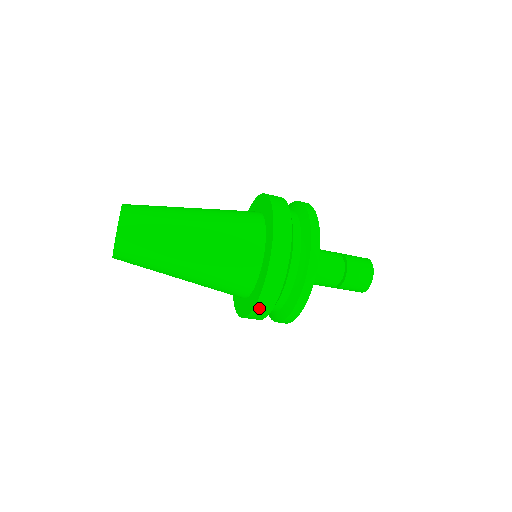
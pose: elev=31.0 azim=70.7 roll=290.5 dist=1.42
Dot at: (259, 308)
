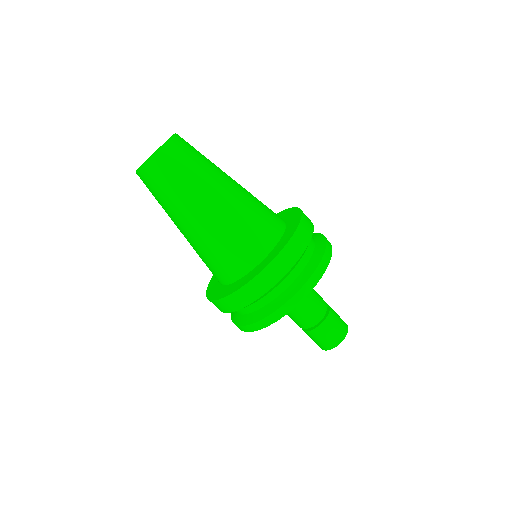
Dot at: (245, 291)
